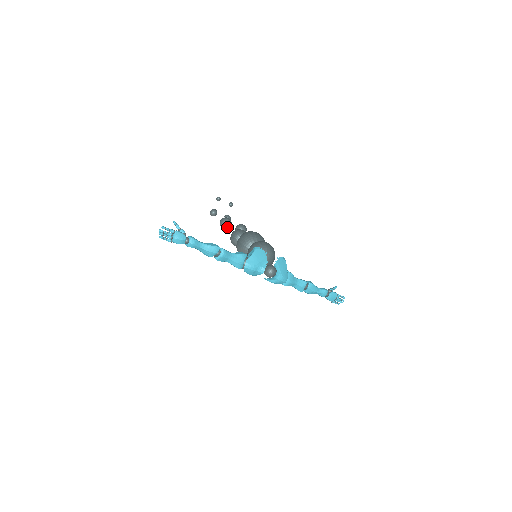
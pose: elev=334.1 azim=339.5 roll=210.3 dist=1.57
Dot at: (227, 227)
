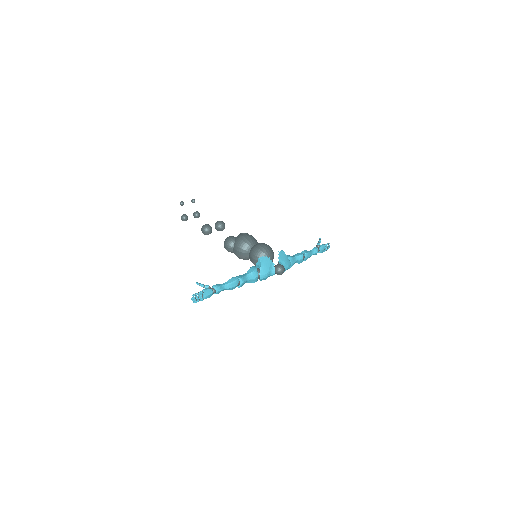
Dot at: (210, 233)
